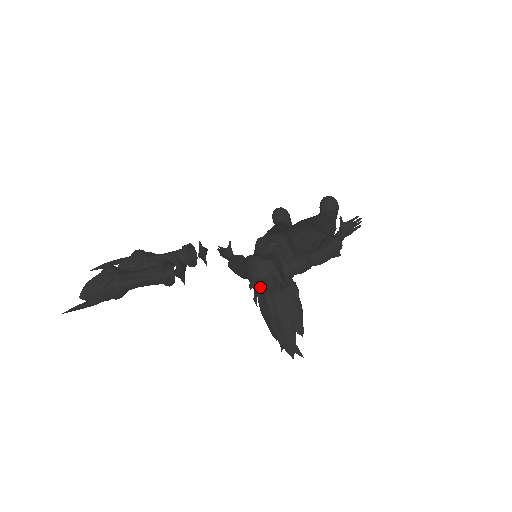
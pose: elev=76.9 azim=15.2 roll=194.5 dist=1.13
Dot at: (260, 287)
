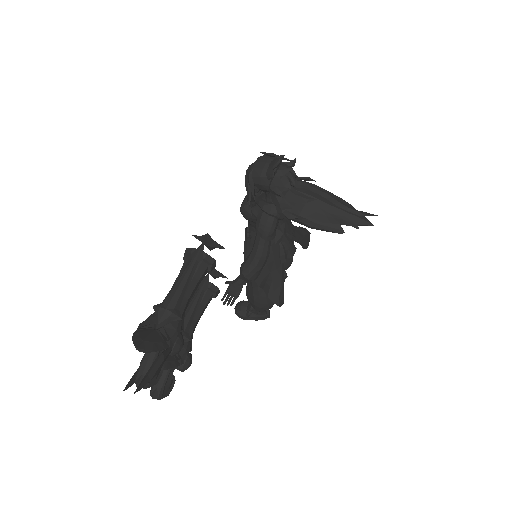
Dot at: (277, 160)
